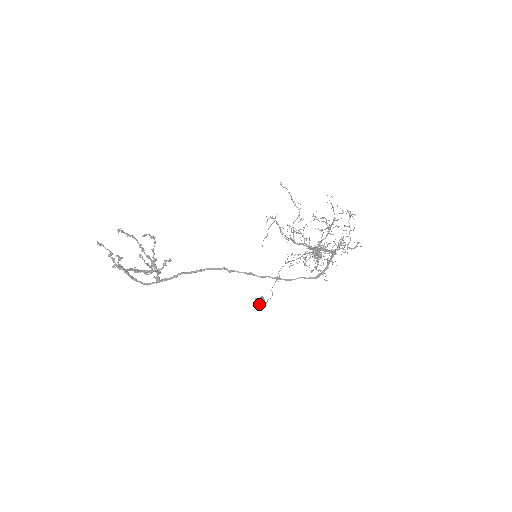
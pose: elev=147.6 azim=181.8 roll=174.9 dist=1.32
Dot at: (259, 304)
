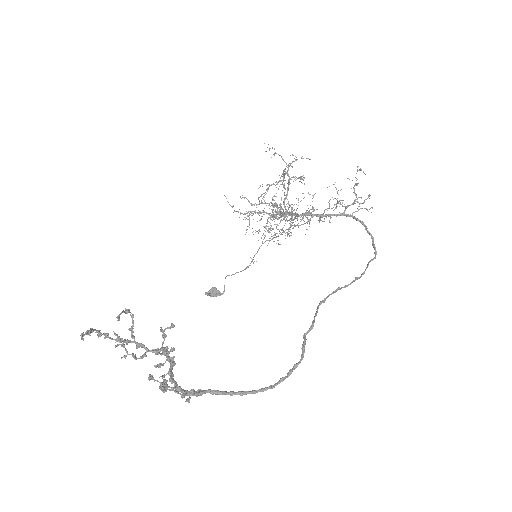
Dot at: occluded
